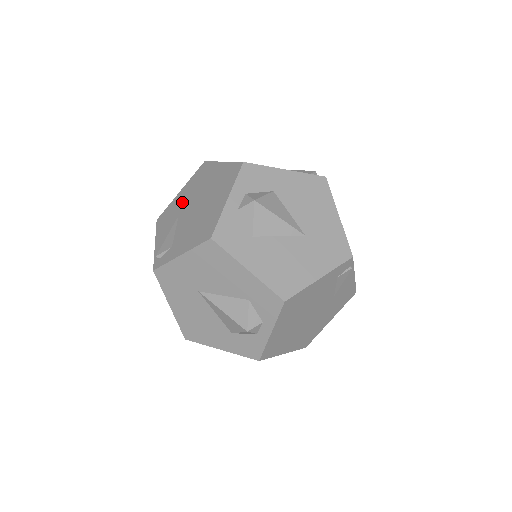
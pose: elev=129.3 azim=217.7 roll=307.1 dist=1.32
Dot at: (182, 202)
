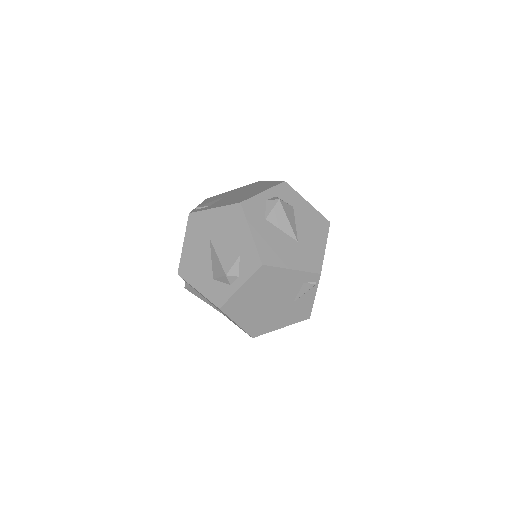
Dot at: (231, 193)
